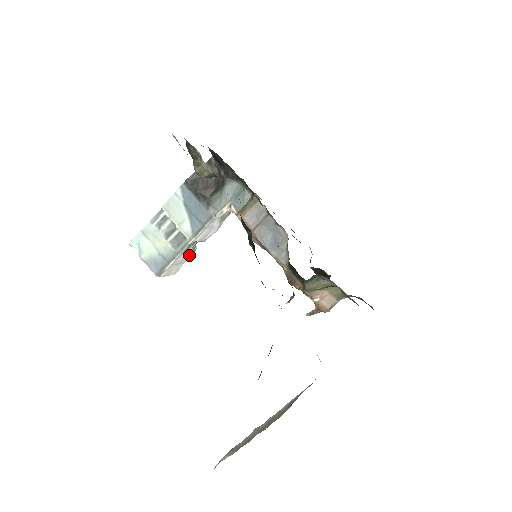
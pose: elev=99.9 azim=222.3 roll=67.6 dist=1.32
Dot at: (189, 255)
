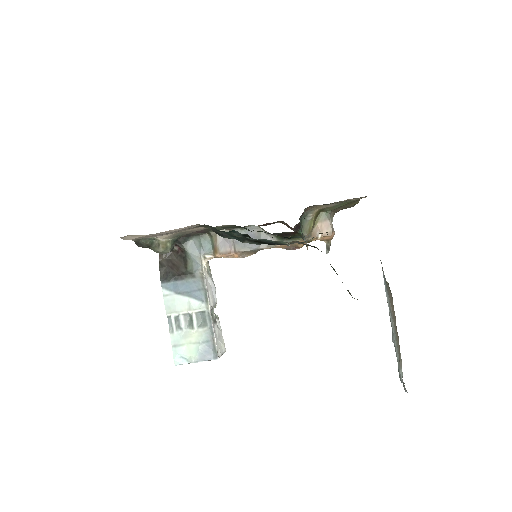
Dot at: (219, 325)
